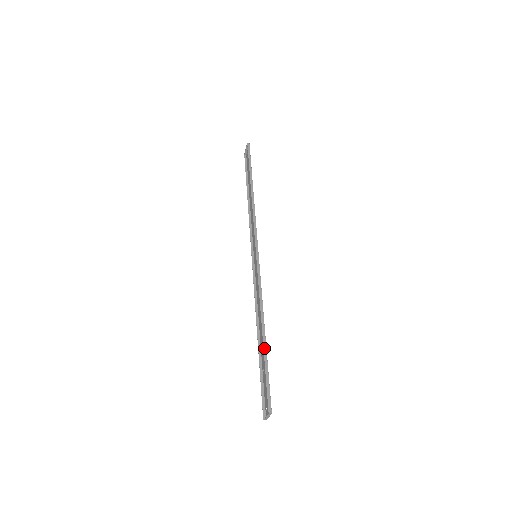
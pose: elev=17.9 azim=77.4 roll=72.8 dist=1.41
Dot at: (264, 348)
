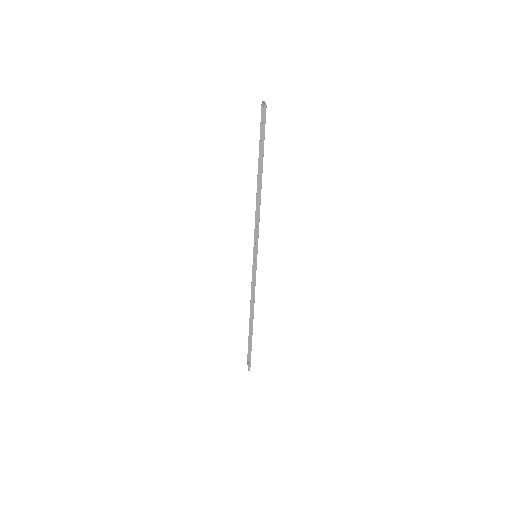
Dot at: (250, 337)
